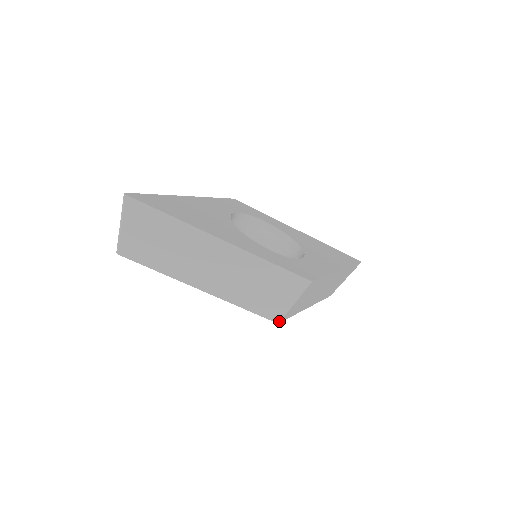
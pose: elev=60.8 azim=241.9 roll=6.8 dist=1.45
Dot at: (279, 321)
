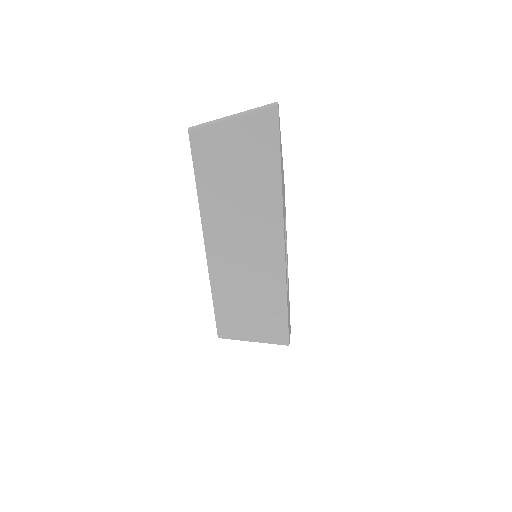
Dot at: (222, 337)
